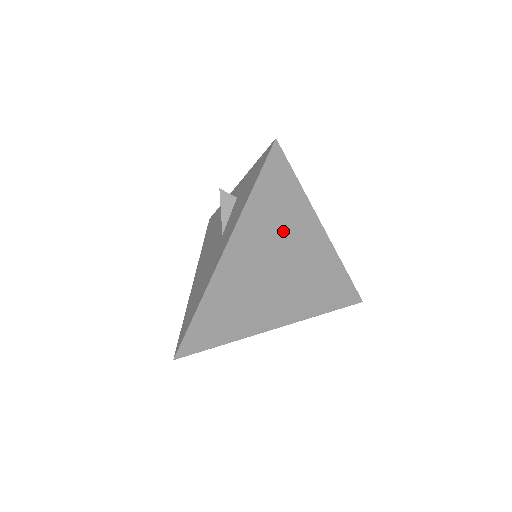
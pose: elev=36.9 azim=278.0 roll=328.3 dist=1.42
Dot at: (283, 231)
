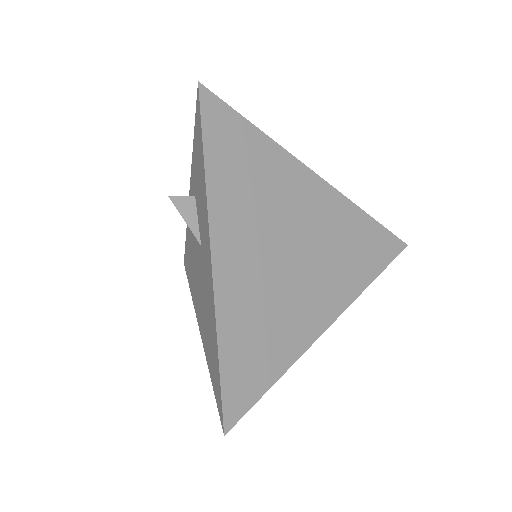
Dot at: (270, 196)
